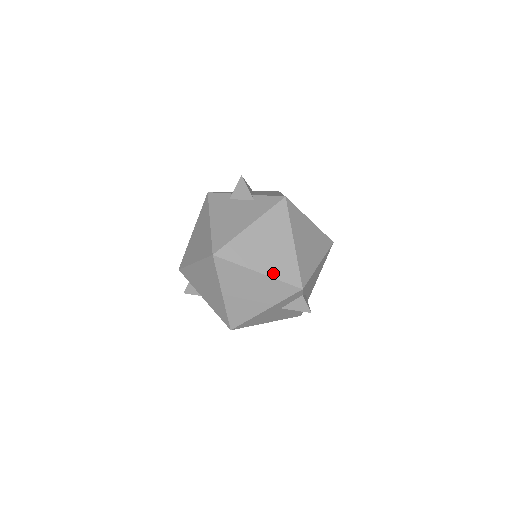
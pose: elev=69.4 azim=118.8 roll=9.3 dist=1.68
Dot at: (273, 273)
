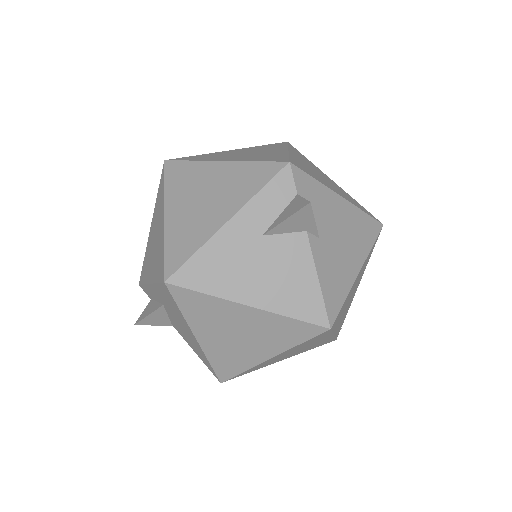
Dot at: (244, 160)
